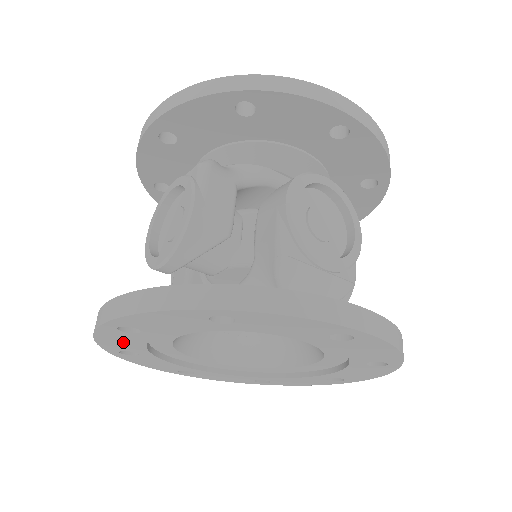
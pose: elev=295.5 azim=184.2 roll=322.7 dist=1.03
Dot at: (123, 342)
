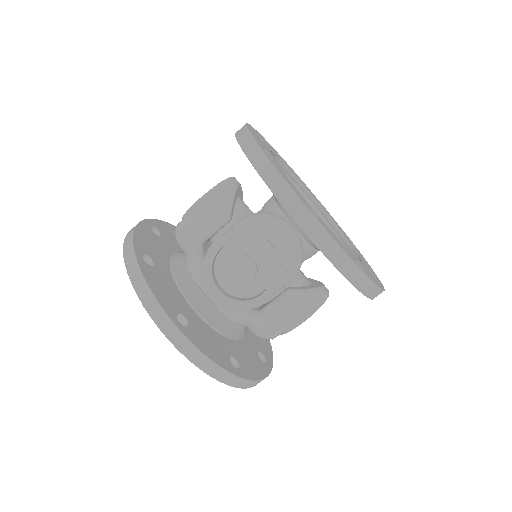
Dot at: occluded
